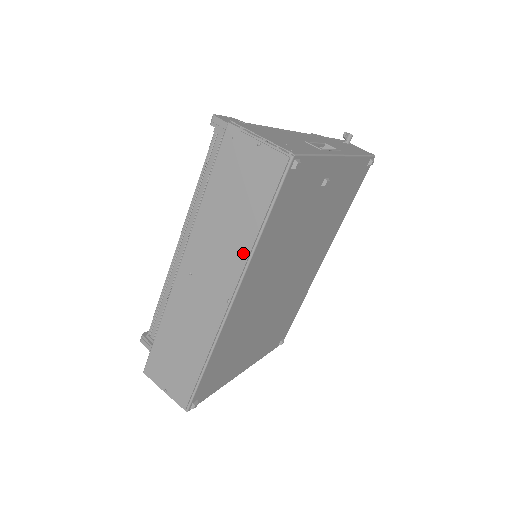
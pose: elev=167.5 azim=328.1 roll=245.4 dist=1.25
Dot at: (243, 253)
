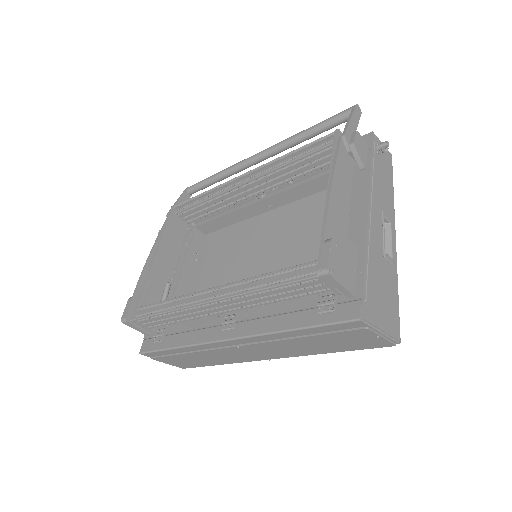
Dot at: (305, 354)
